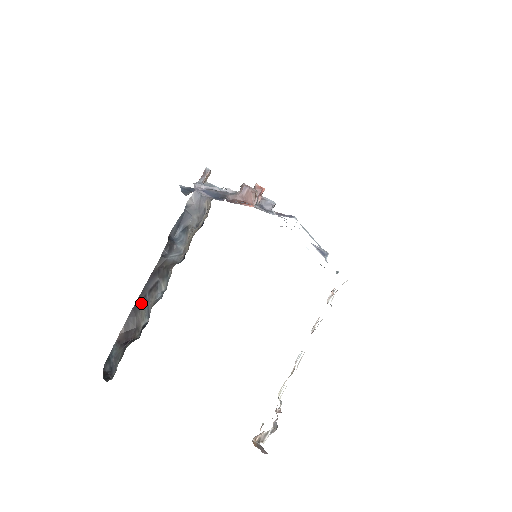
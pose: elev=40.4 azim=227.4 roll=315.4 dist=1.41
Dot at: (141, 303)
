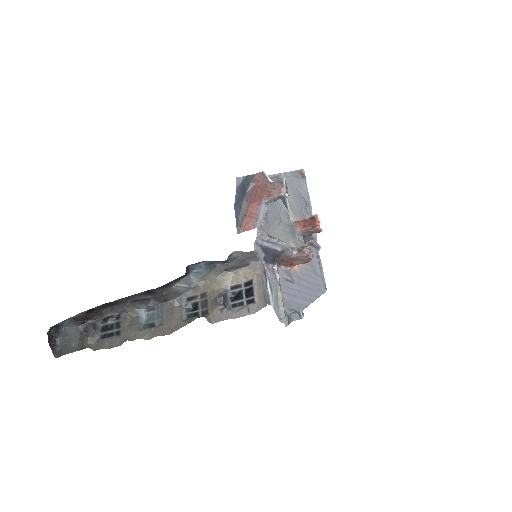
Dot at: (117, 304)
